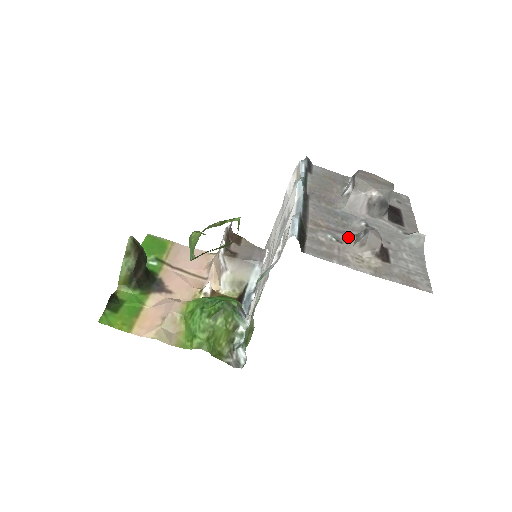
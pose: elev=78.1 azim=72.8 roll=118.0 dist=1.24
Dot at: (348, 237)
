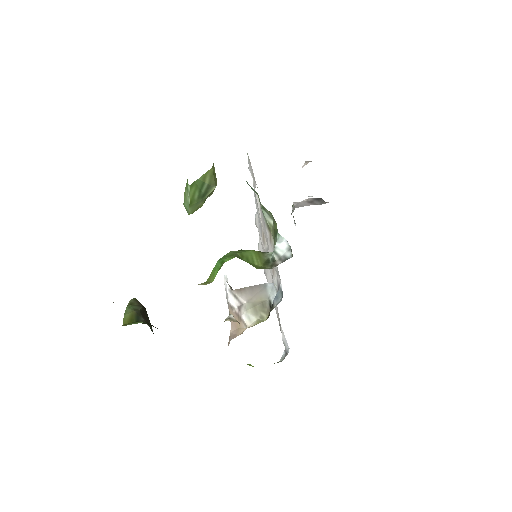
Dot at: occluded
